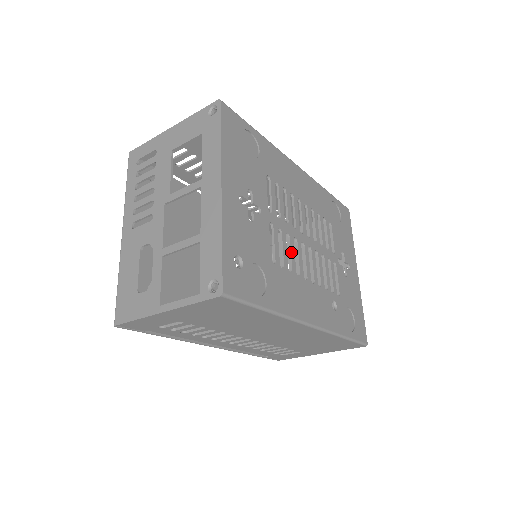
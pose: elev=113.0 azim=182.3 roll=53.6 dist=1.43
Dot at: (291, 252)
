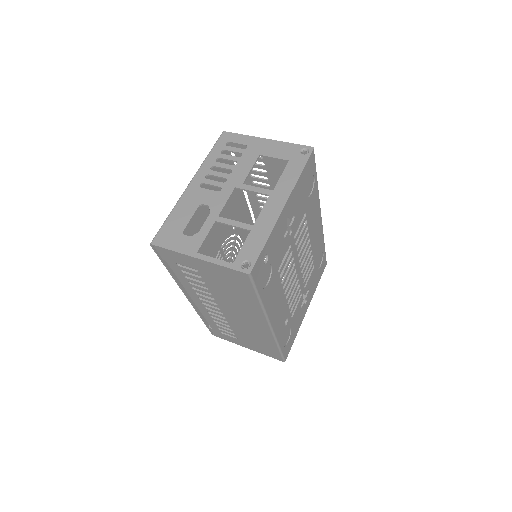
Dot at: (288, 271)
